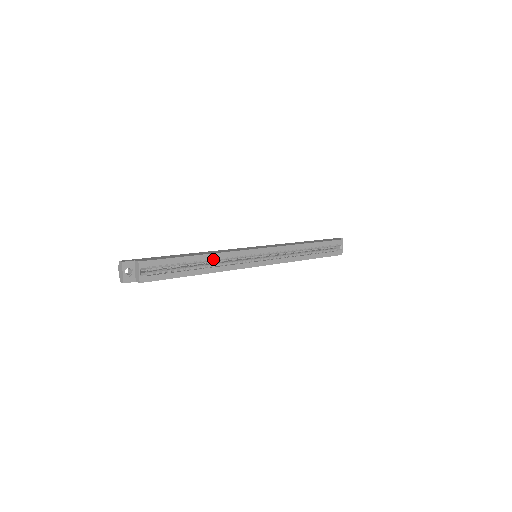
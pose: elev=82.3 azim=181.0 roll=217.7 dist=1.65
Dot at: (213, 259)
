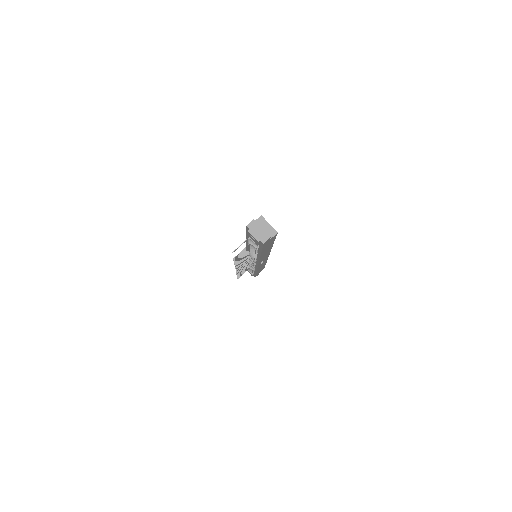
Dot at: occluded
